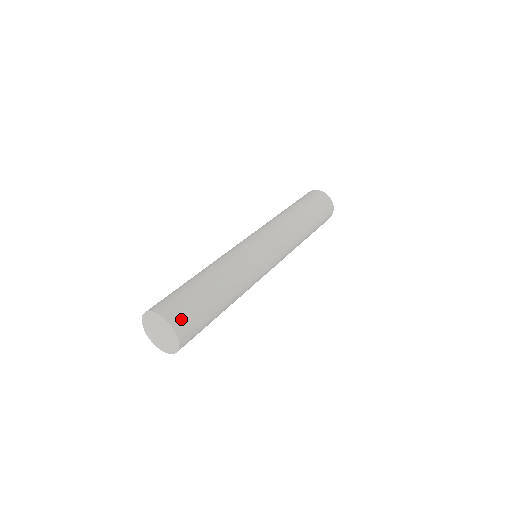
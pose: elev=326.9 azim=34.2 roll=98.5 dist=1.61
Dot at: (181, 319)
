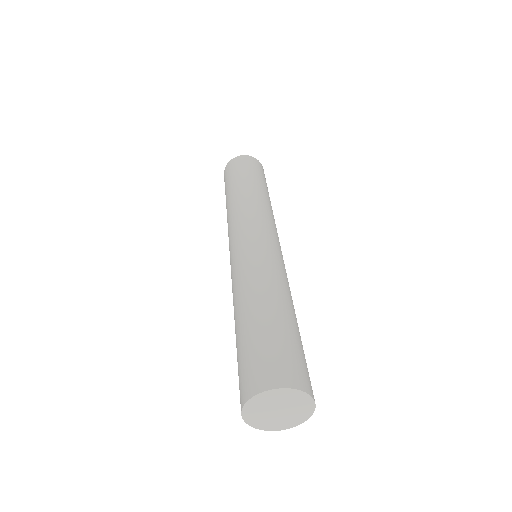
Dot at: (305, 378)
